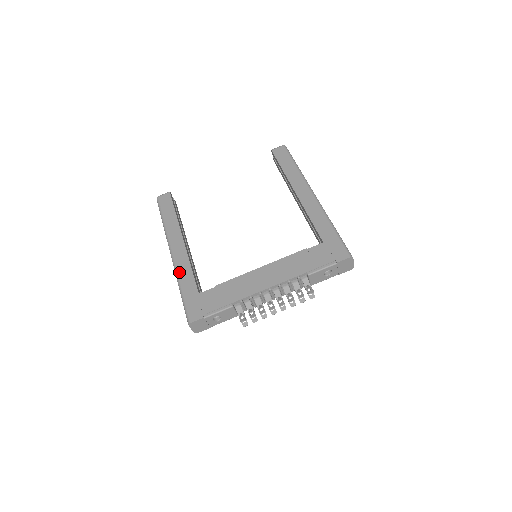
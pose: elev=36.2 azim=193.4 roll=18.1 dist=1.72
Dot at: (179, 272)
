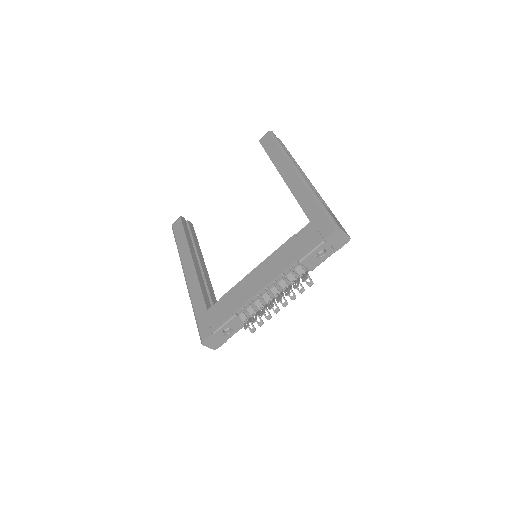
Dot at: (191, 293)
